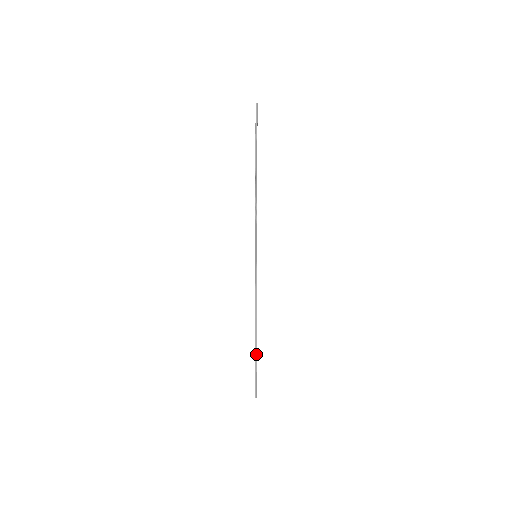
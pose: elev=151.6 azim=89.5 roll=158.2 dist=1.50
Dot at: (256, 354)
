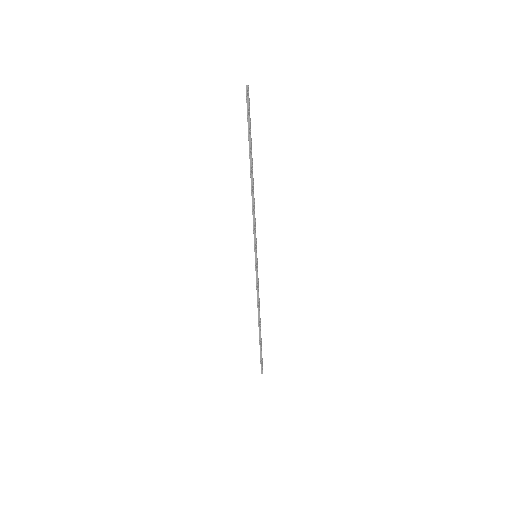
Dot at: (260, 341)
